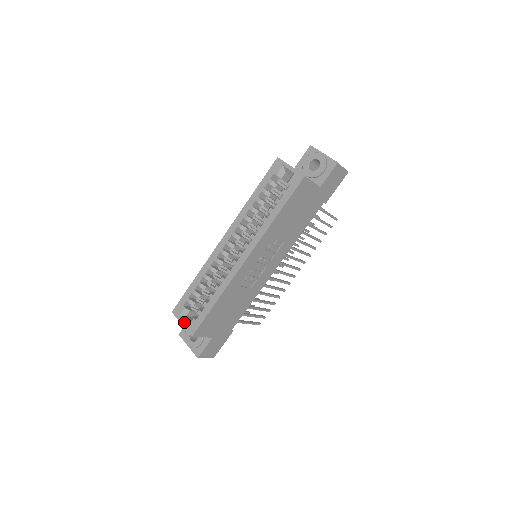
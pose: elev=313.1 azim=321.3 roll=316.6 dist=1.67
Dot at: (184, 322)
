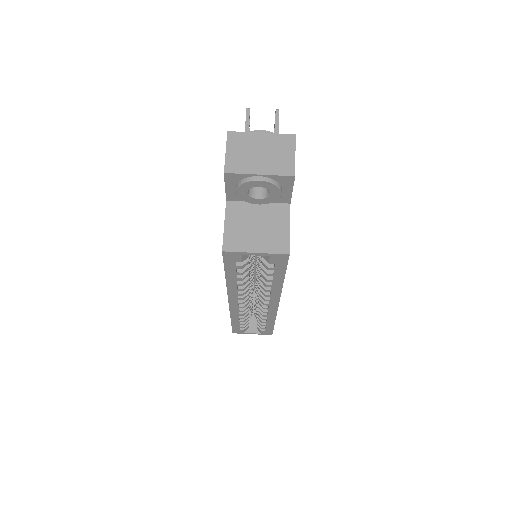
Dot at: (254, 333)
